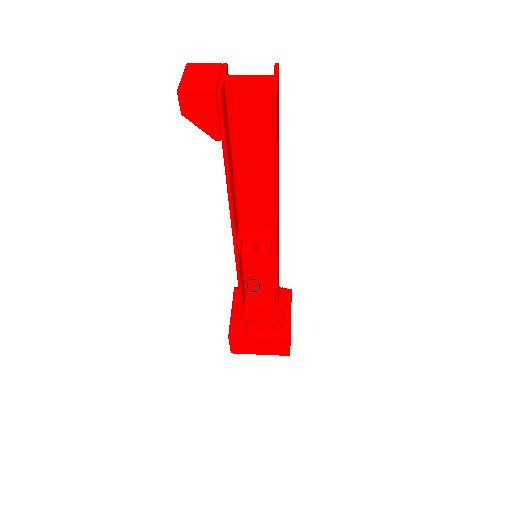
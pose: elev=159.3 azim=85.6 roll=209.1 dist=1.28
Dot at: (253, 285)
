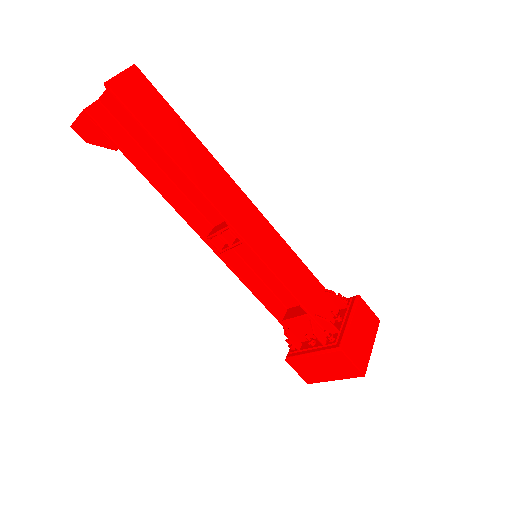
Dot at: (282, 293)
